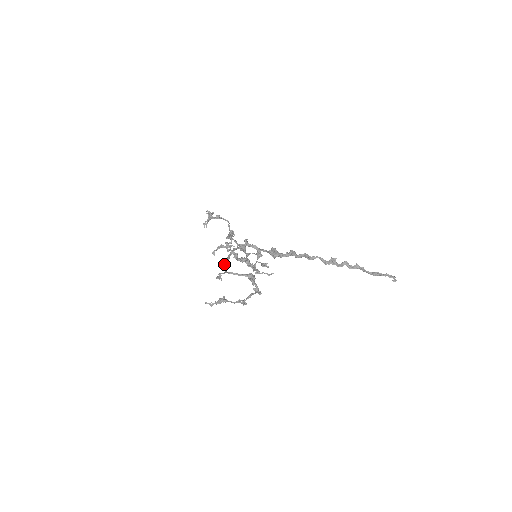
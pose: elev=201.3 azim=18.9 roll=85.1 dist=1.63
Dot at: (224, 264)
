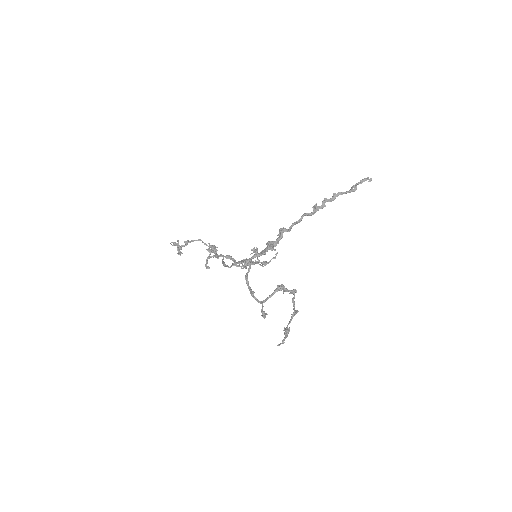
Dot at: occluded
